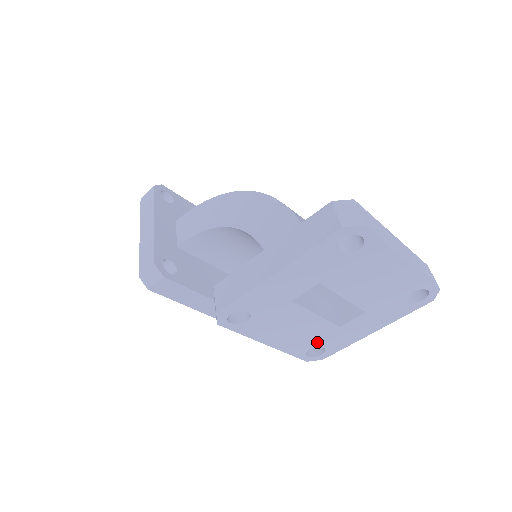
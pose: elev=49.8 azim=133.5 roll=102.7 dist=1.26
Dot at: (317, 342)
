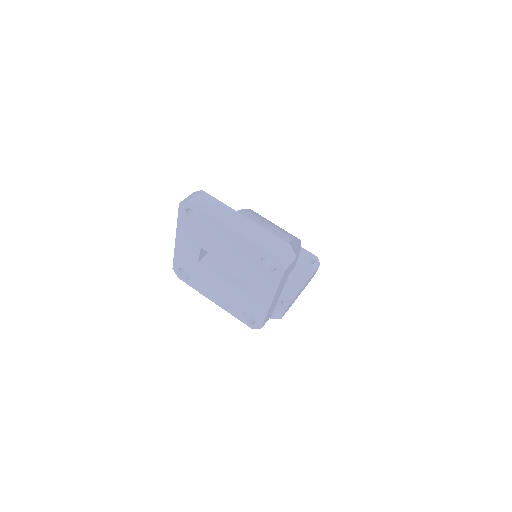
Dot at: (242, 307)
